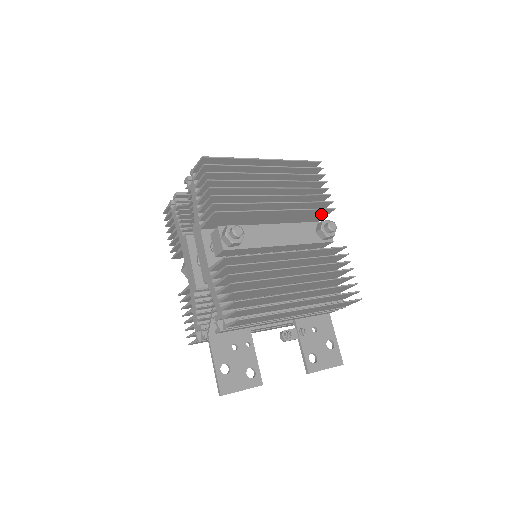
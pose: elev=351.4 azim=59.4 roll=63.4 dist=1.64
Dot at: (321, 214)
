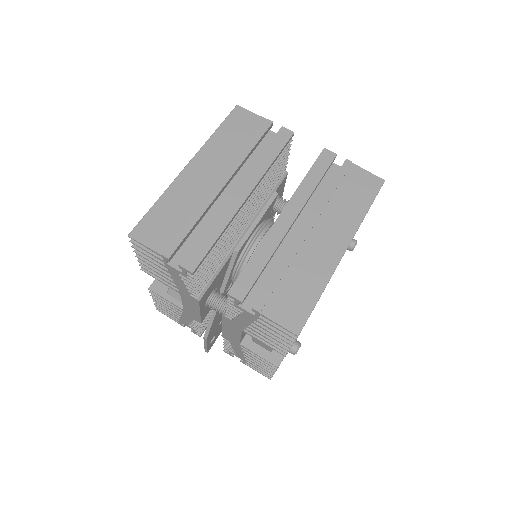
Dot at: occluded
